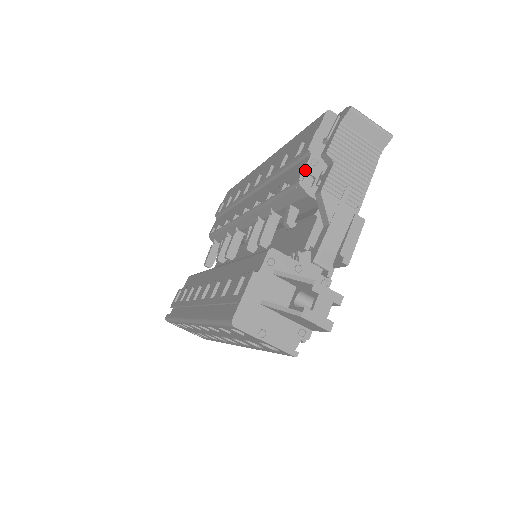
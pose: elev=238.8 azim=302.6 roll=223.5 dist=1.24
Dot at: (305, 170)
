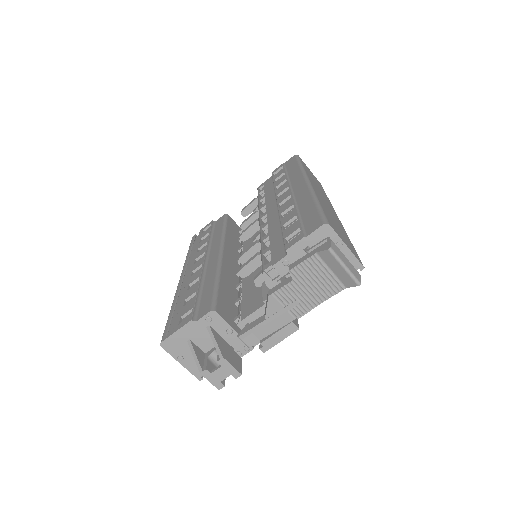
Dot at: (274, 266)
